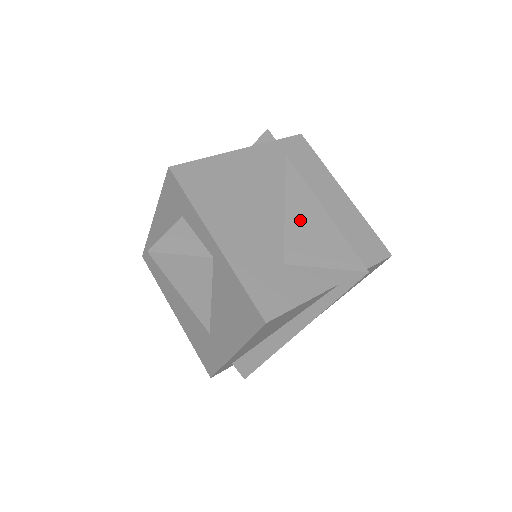
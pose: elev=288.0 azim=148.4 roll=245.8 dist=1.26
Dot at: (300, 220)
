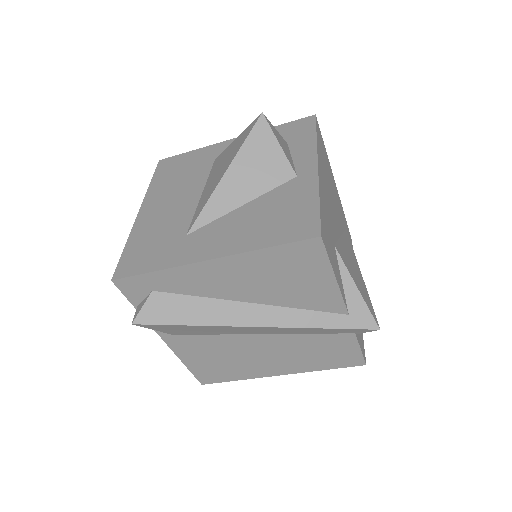
Dot at: (348, 252)
